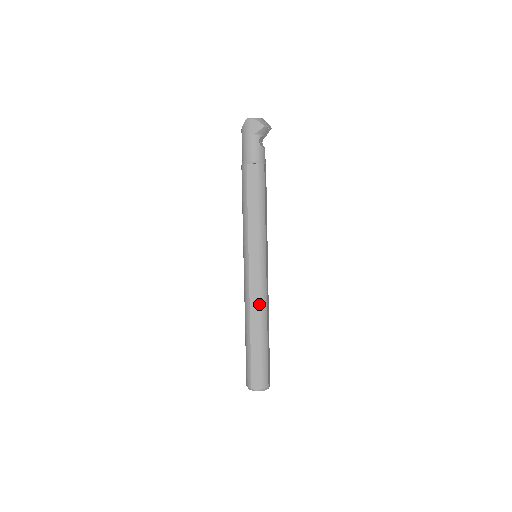
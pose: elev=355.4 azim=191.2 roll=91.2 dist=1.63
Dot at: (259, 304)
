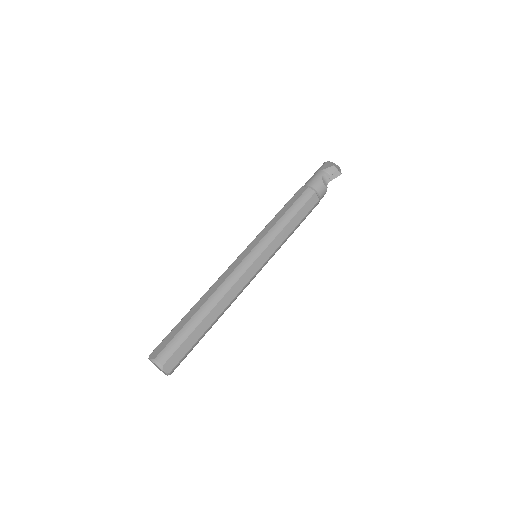
Dot at: (221, 284)
